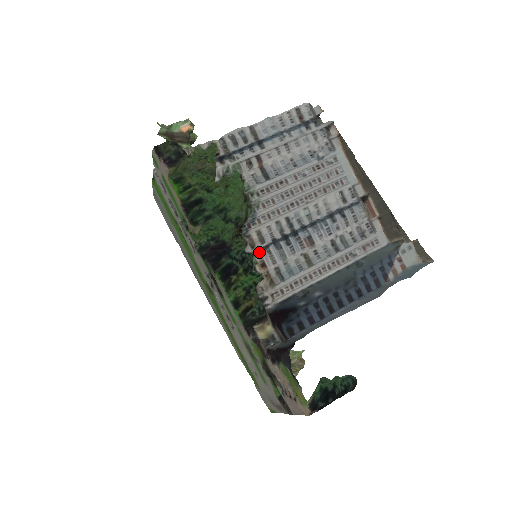
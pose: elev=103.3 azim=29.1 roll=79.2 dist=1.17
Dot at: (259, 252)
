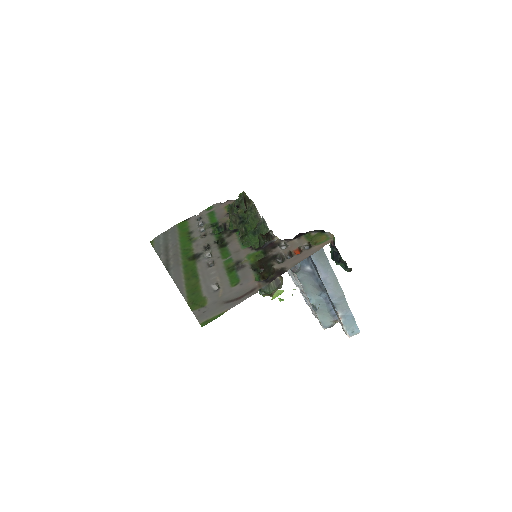
Dot at: occluded
